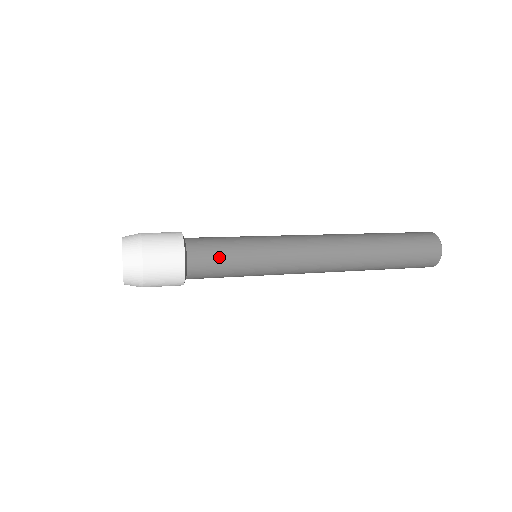
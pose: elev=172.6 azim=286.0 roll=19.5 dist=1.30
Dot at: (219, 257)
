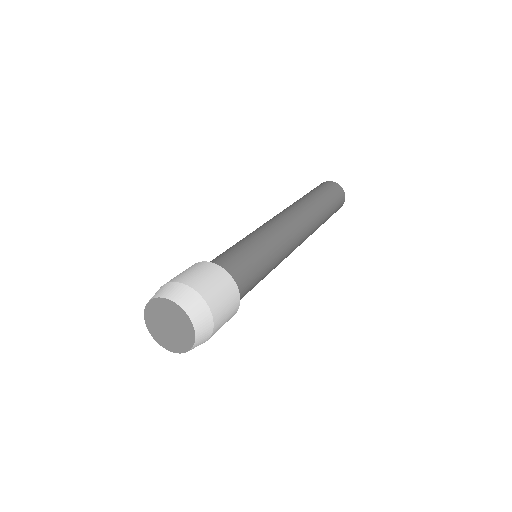
Dot at: occluded
